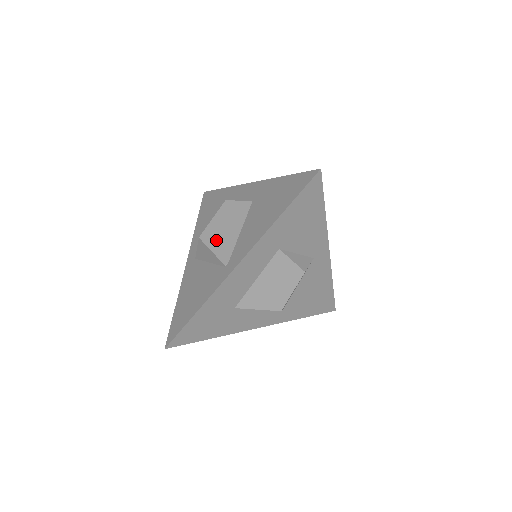
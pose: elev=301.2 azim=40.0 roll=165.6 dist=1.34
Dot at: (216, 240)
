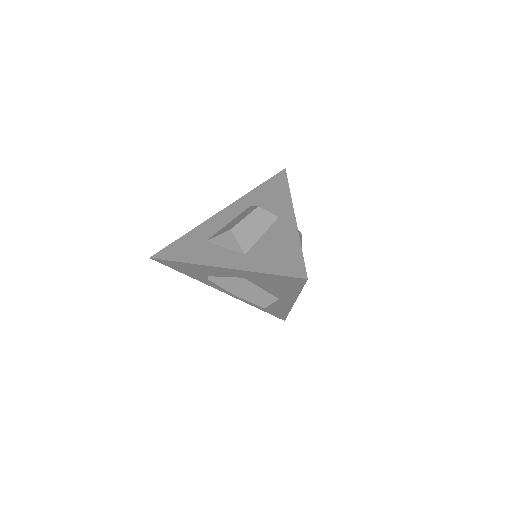
Dot at: occluded
